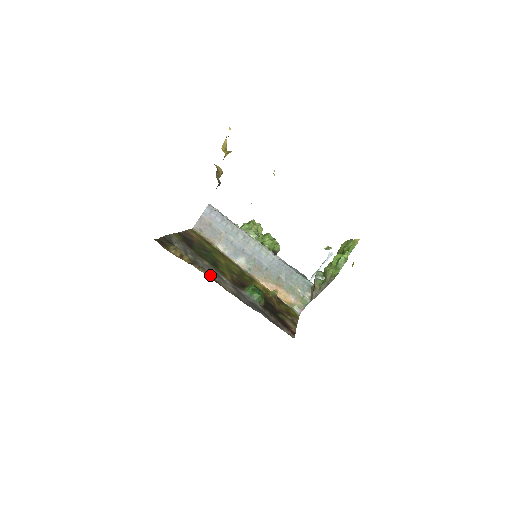
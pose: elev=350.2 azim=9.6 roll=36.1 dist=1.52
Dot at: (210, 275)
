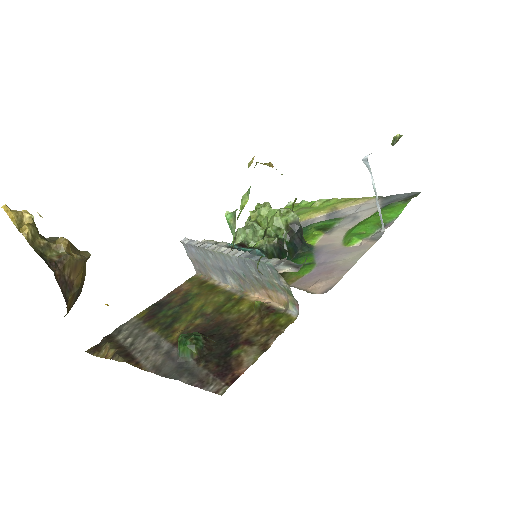
Dot at: (136, 356)
